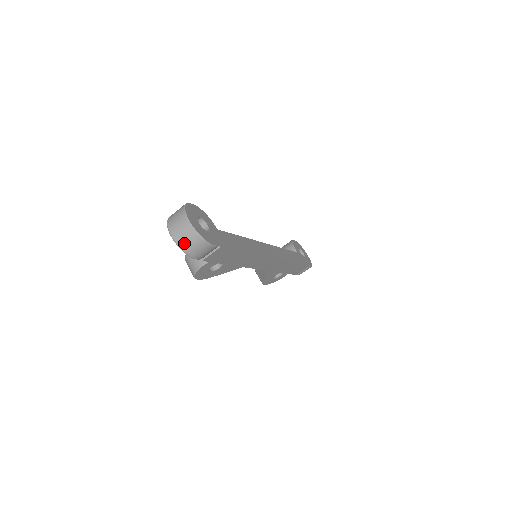
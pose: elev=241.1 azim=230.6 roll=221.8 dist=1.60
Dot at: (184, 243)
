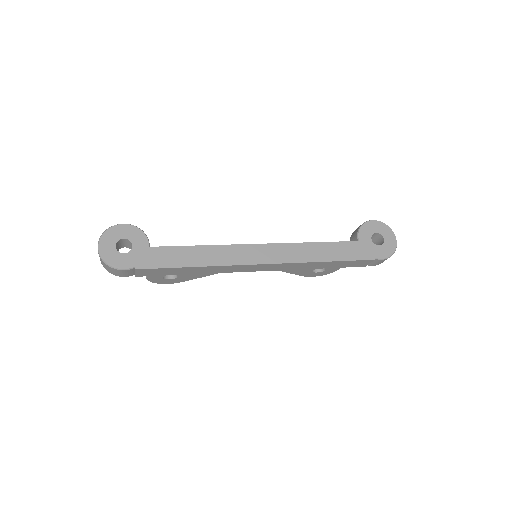
Dot at: (103, 265)
